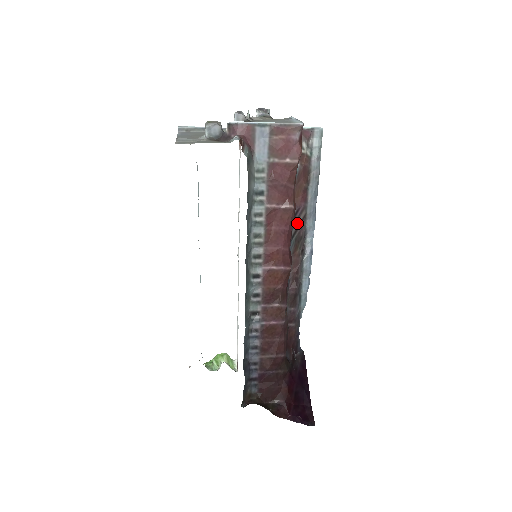
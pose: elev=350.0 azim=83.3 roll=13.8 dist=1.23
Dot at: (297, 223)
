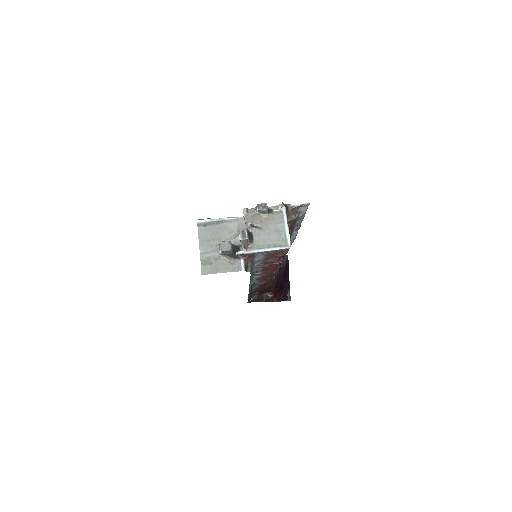
Dot at: occluded
